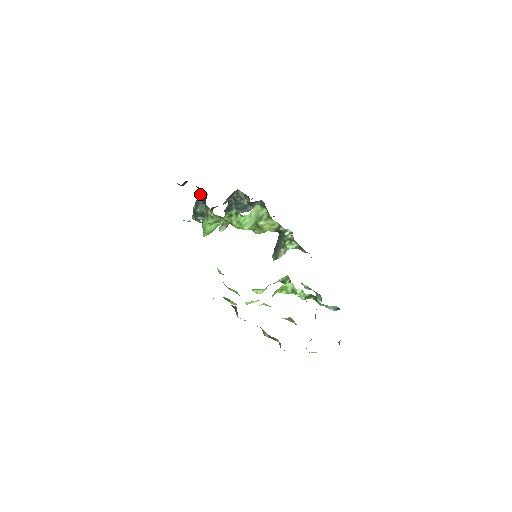
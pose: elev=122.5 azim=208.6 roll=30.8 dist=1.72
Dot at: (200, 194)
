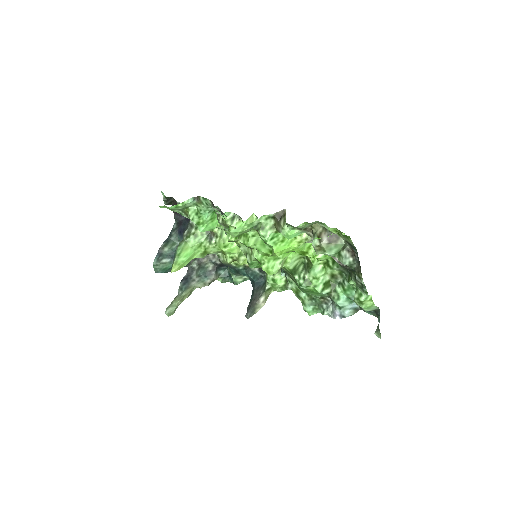
Dot at: (175, 228)
